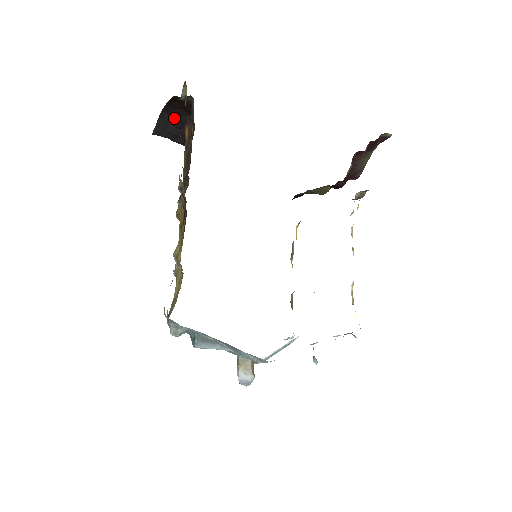
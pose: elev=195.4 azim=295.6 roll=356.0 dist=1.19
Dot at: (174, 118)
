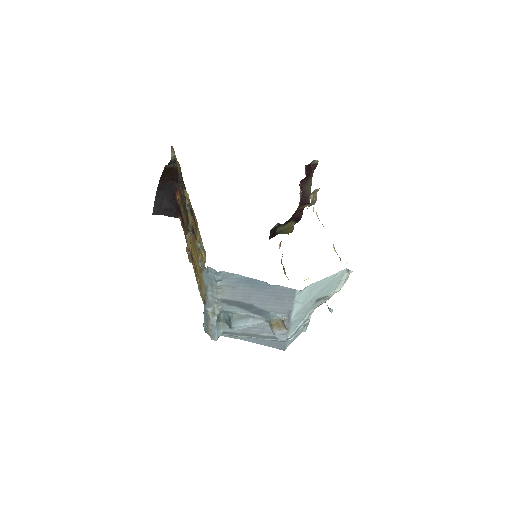
Dot at: (166, 194)
